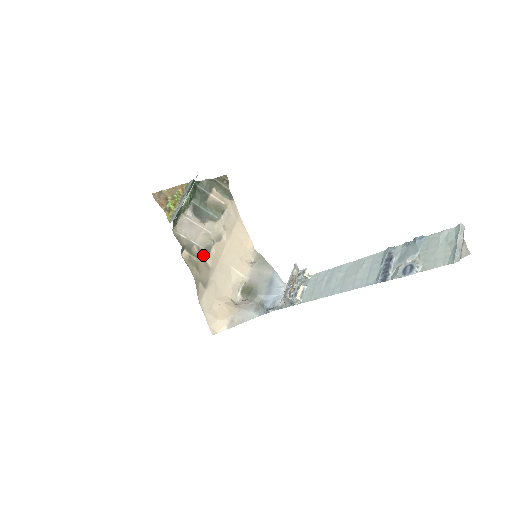
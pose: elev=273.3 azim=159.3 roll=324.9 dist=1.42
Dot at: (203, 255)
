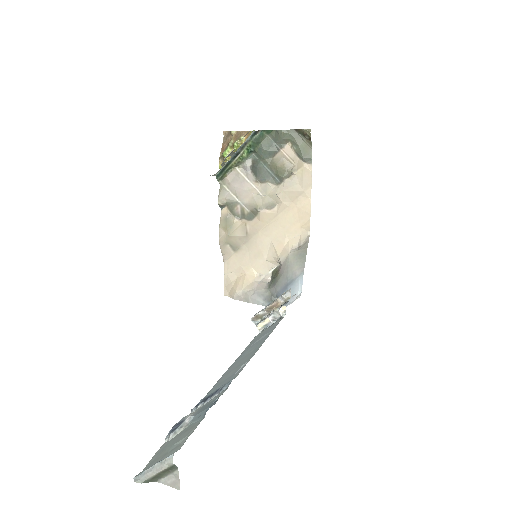
Dot at: (245, 218)
